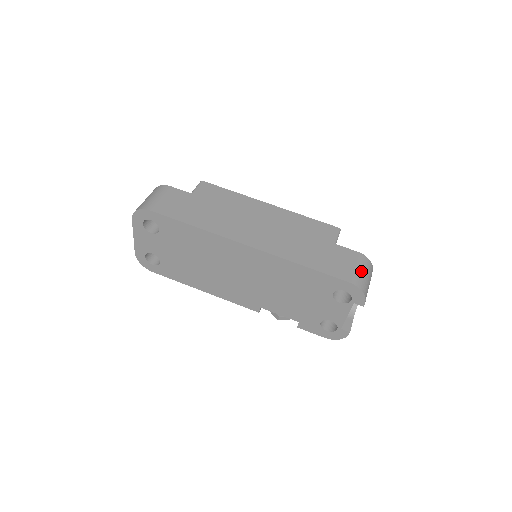
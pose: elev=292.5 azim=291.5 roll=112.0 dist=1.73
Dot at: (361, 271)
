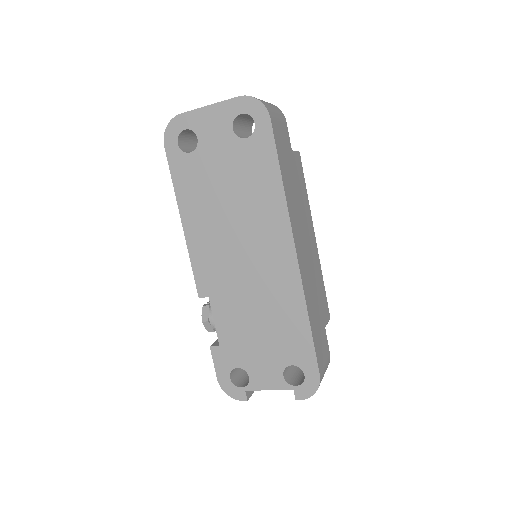
Dot at: occluded
